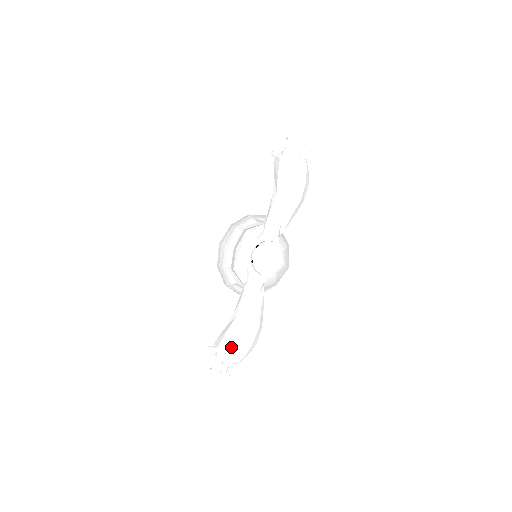
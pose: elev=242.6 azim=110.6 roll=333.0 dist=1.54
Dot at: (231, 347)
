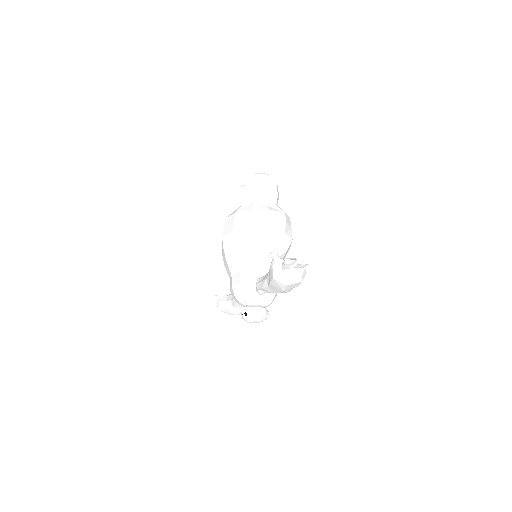
Dot at: (229, 314)
